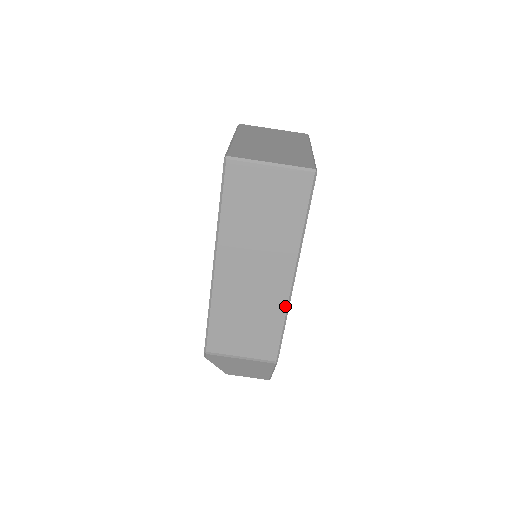
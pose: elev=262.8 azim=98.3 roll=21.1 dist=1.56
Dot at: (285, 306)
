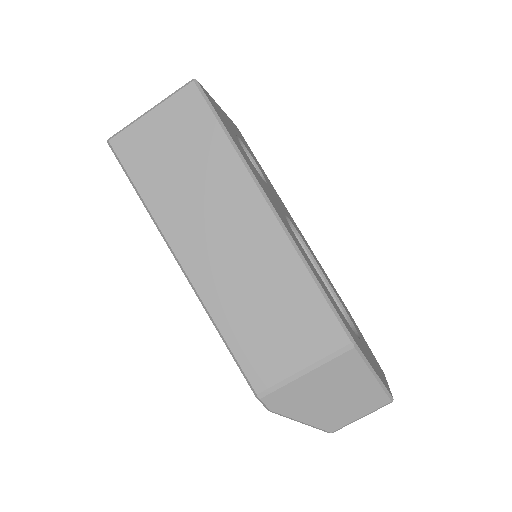
Dot at: (293, 252)
